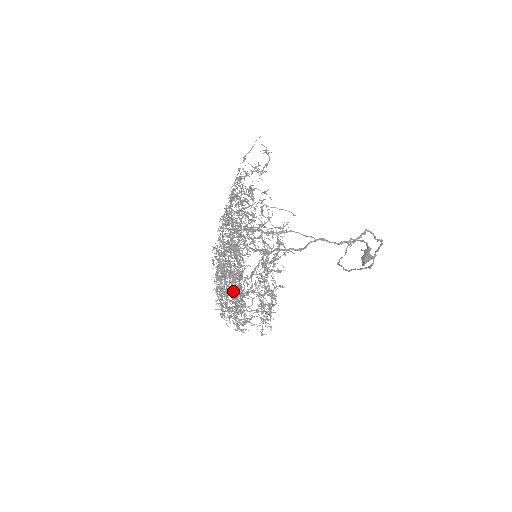
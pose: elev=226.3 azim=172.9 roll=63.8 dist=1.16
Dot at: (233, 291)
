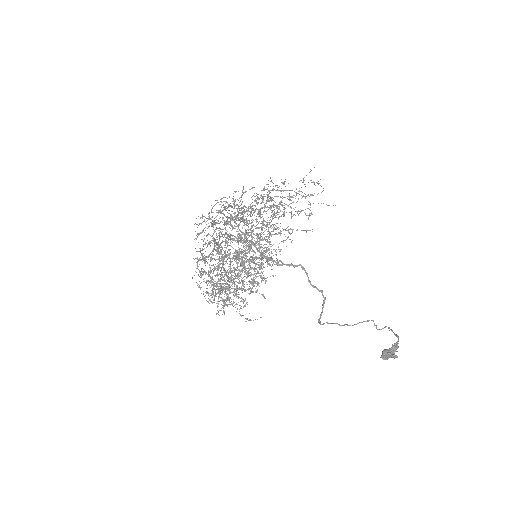
Dot at: (224, 269)
